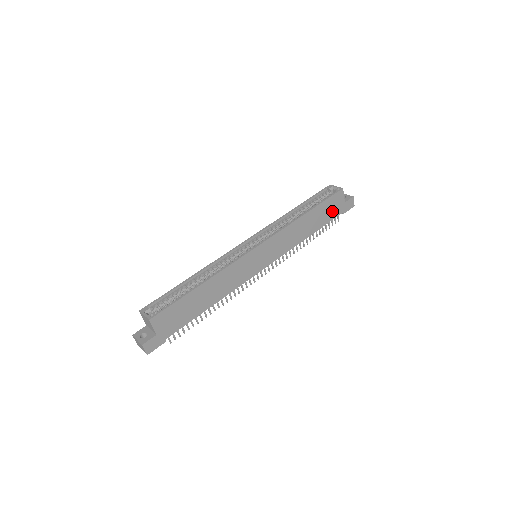
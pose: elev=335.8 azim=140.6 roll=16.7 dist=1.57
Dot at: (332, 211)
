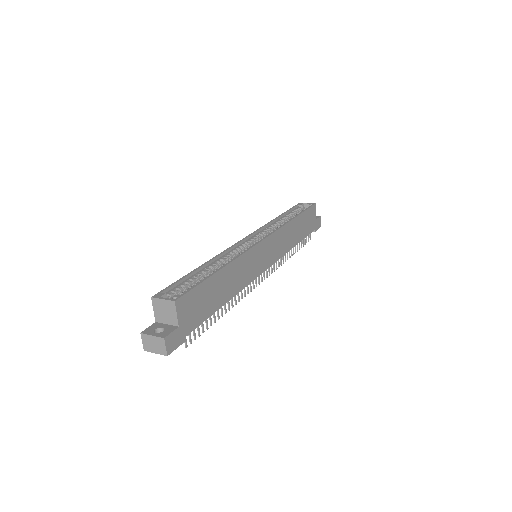
Dot at: (309, 225)
